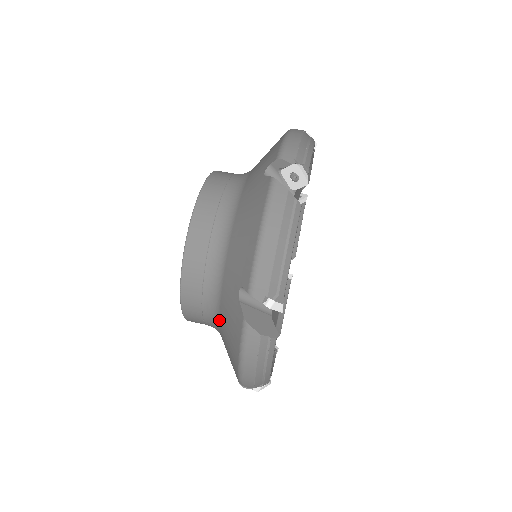
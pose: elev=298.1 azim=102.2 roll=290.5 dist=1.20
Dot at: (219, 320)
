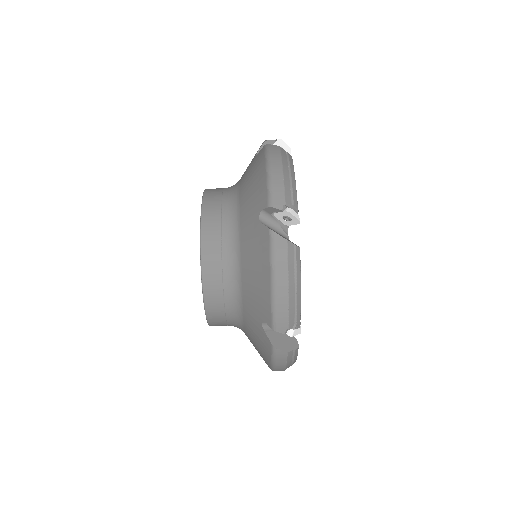
Dot at: occluded
